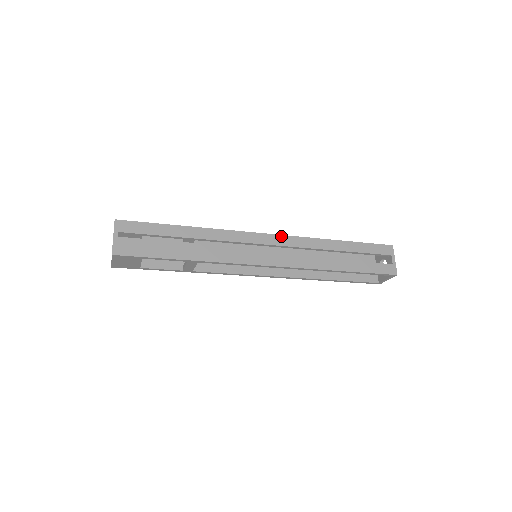
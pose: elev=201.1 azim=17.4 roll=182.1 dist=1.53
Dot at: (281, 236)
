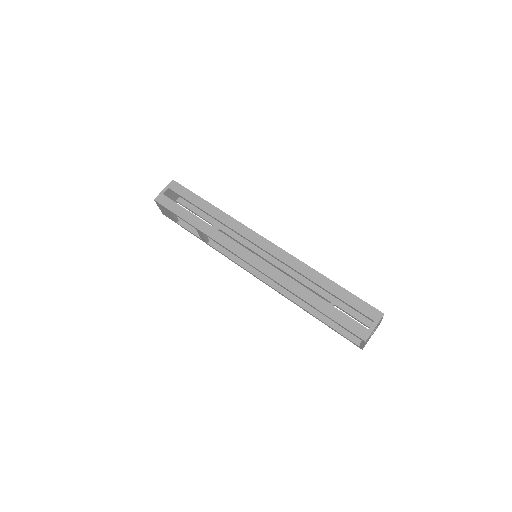
Dot at: (278, 247)
